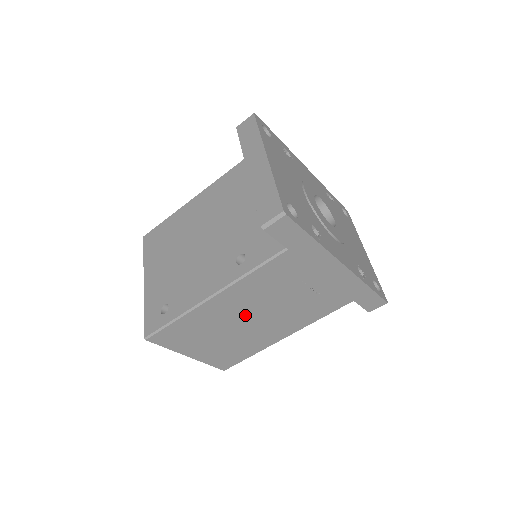
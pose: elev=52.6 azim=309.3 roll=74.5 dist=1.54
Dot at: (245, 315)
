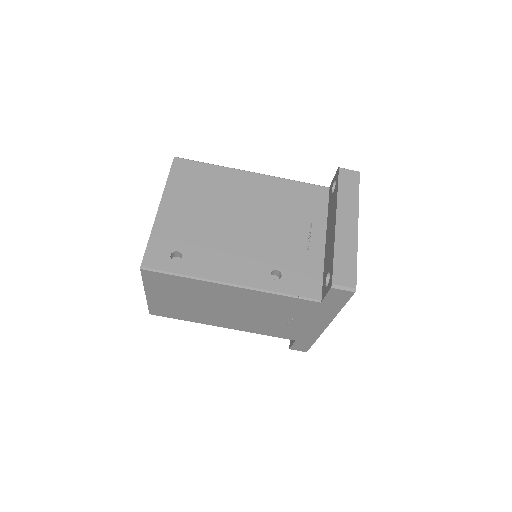
Dot at: (229, 305)
